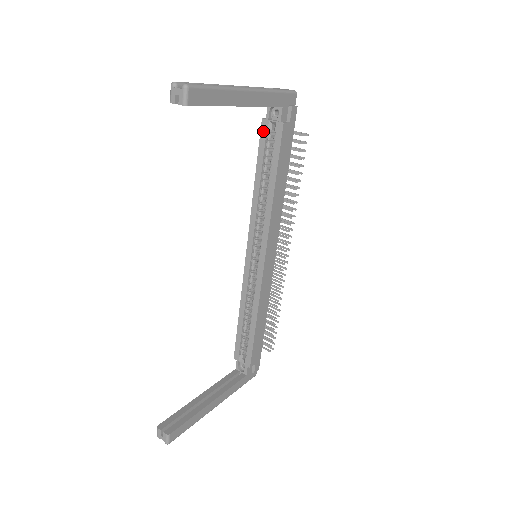
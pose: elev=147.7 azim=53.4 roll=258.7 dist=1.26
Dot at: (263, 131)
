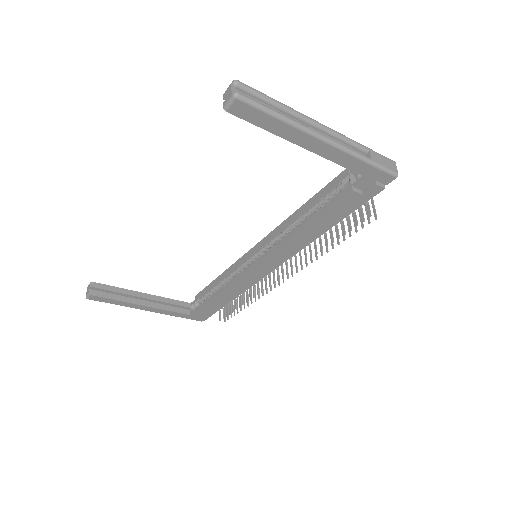
Dot at: (339, 177)
